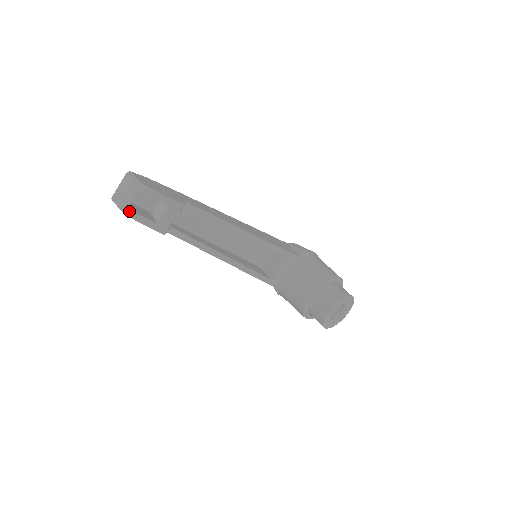
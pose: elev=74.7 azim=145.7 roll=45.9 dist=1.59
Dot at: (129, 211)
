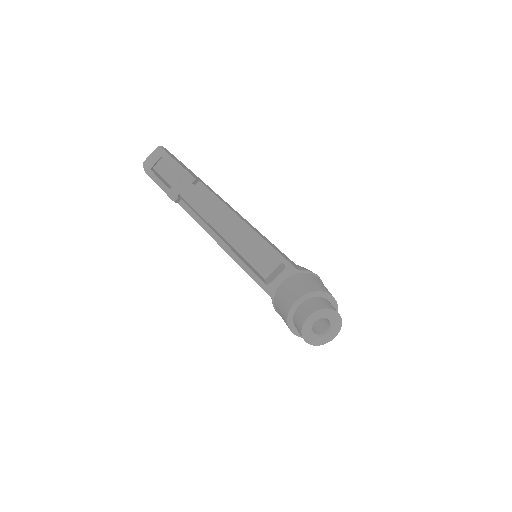
Dot at: (150, 172)
